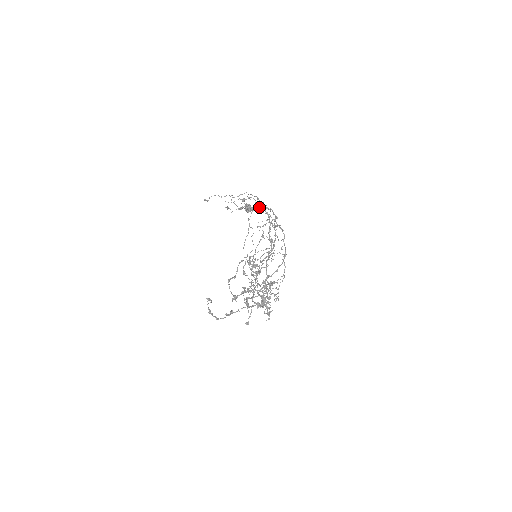
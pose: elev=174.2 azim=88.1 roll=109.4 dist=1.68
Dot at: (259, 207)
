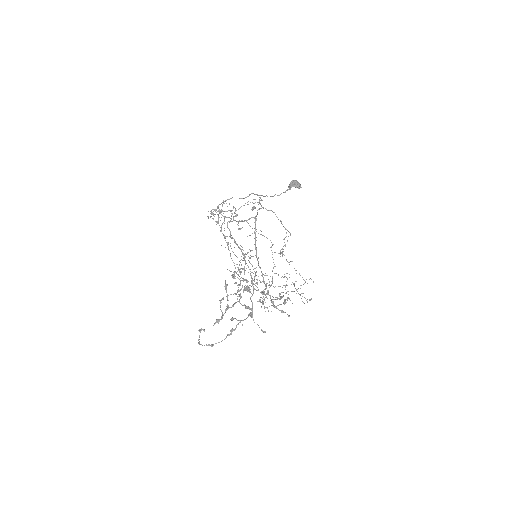
Dot at: occluded
